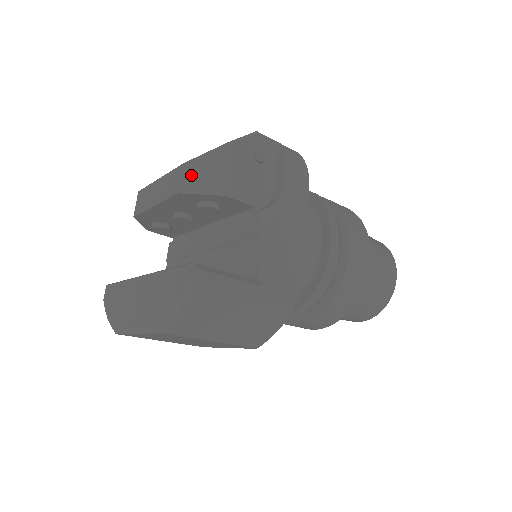
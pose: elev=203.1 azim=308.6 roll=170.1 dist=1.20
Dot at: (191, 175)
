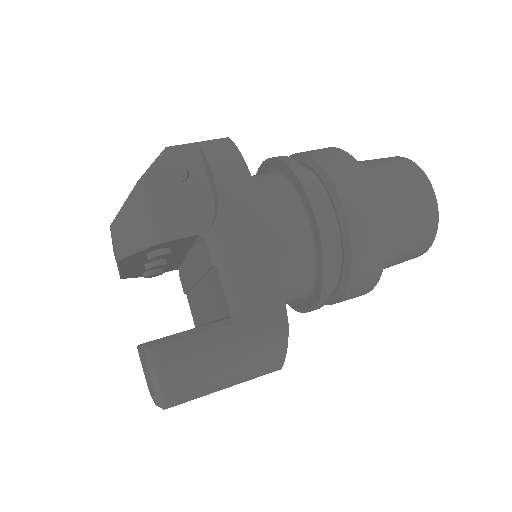
Dot at: (121, 236)
